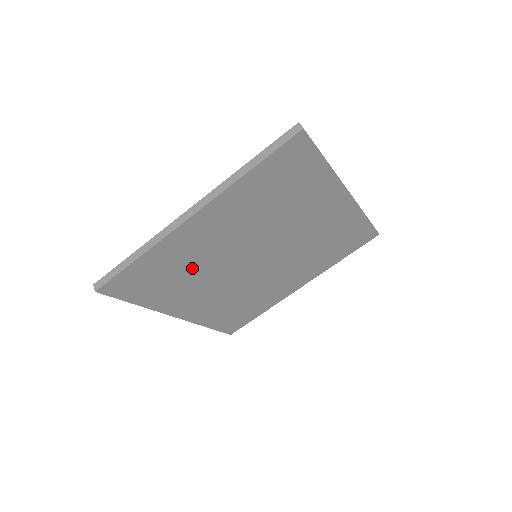
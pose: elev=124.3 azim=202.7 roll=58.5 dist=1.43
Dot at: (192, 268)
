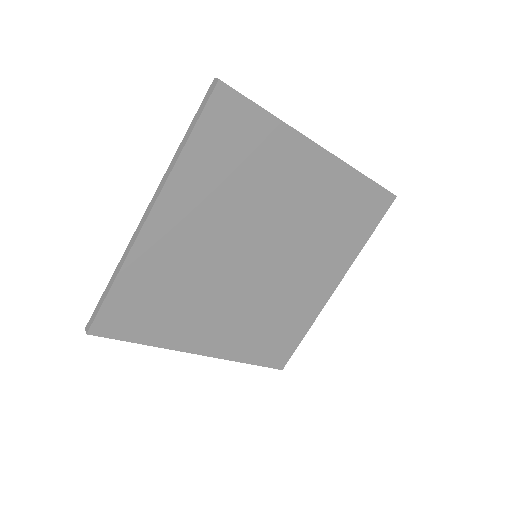
Dot at: (184, 284)
